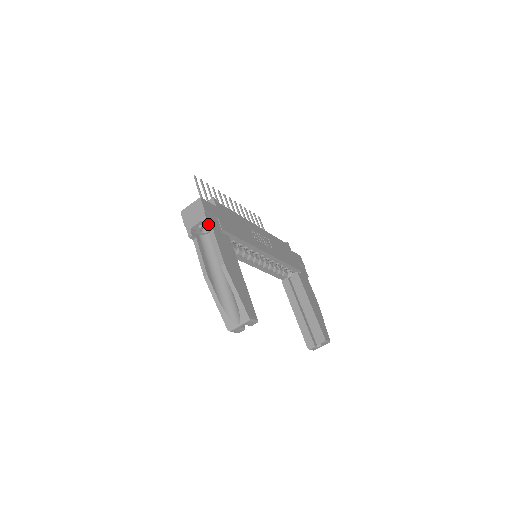
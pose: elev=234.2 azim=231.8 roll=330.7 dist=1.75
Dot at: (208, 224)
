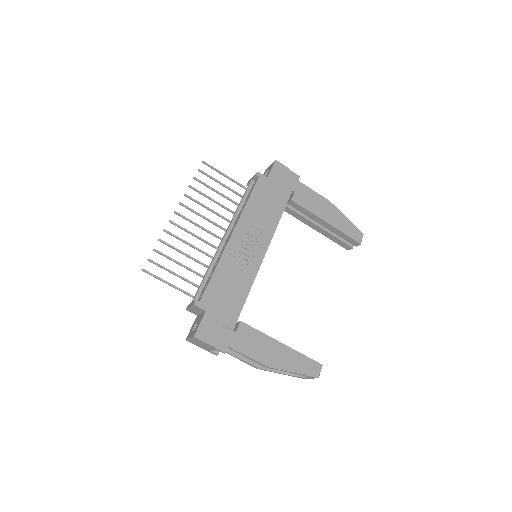
Dot at: occluded
